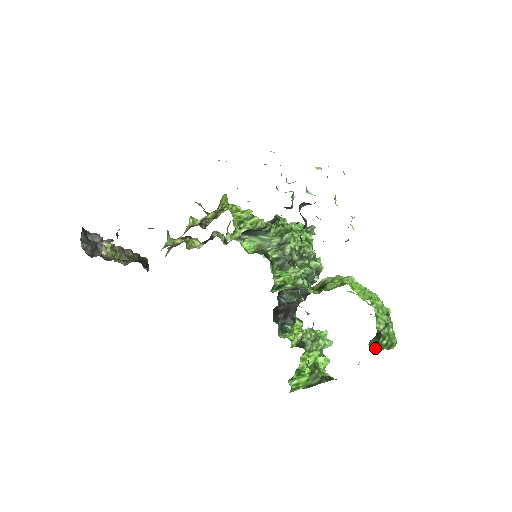
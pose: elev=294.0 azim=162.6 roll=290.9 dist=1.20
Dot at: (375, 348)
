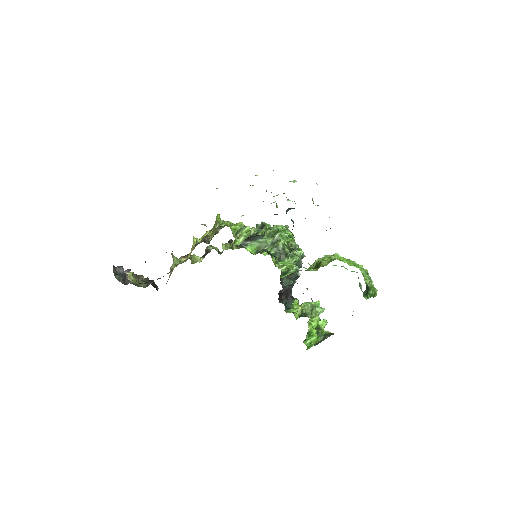
Dot at: (367, 297)
